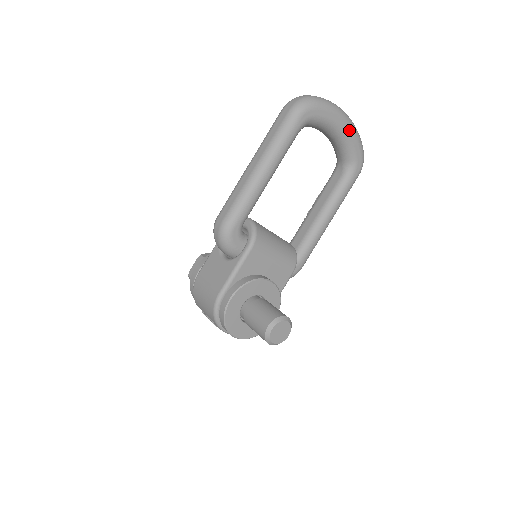
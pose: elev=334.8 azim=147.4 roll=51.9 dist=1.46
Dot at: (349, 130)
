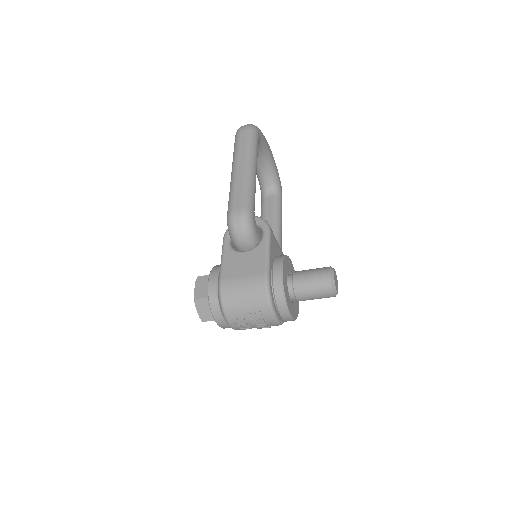
Dot at: (273, 157)
